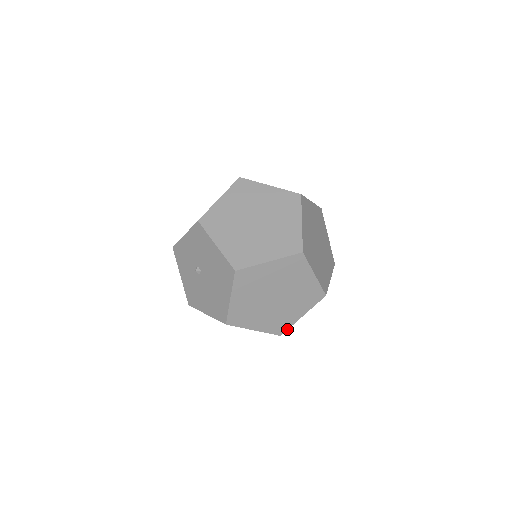
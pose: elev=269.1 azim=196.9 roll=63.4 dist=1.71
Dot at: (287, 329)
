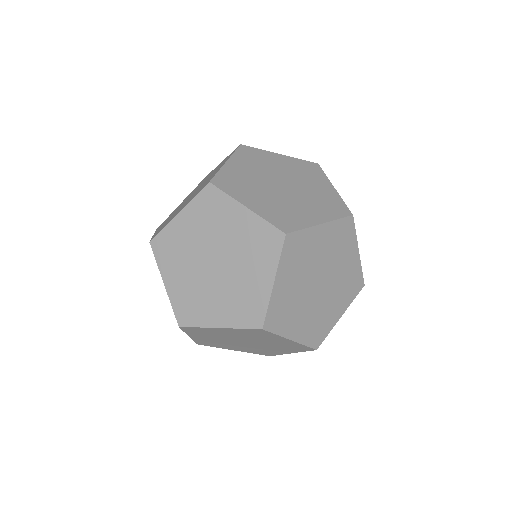
Dot at: (265, 314)
